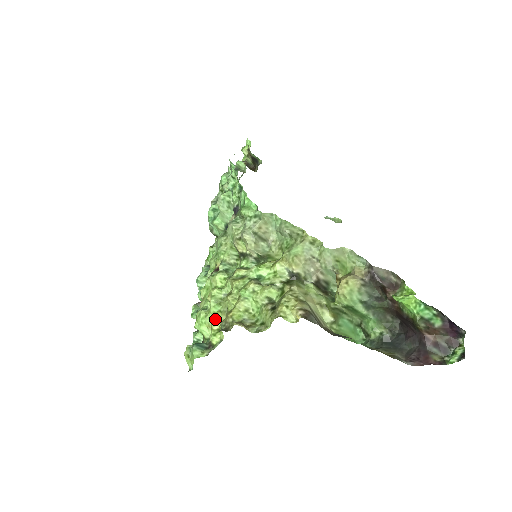
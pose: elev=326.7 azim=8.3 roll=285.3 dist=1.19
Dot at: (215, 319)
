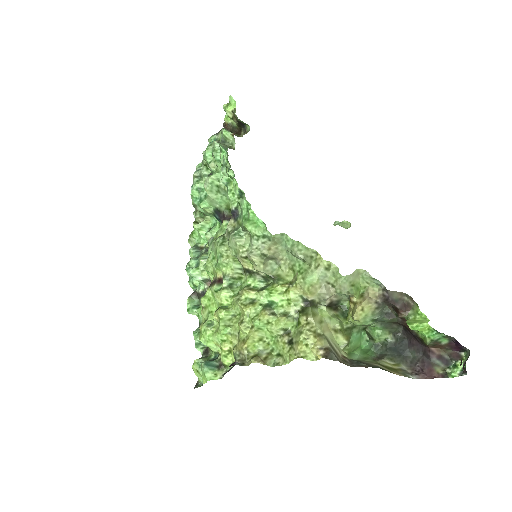
Dot at: (224, 340)
